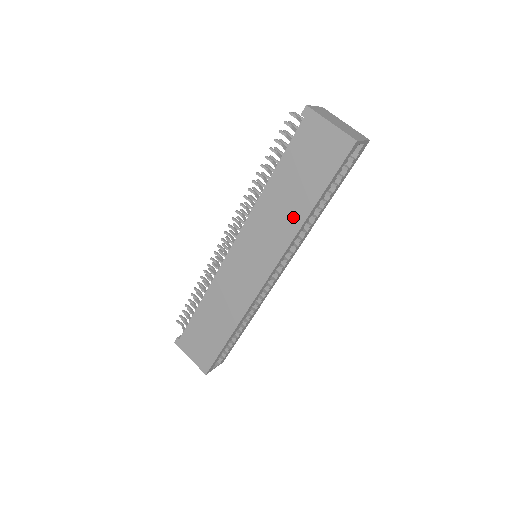
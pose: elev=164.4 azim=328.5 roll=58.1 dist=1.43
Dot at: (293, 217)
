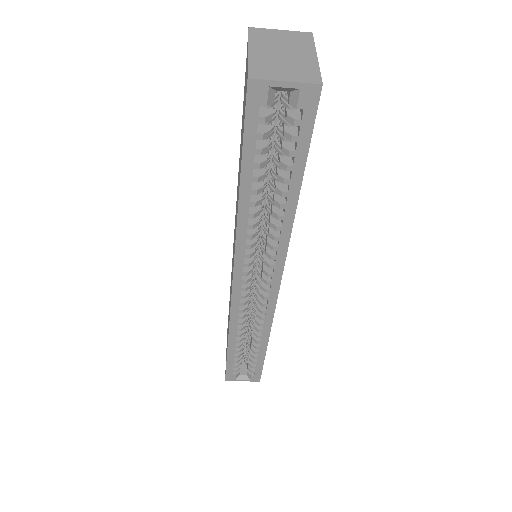
Dot at: (237, 204)
